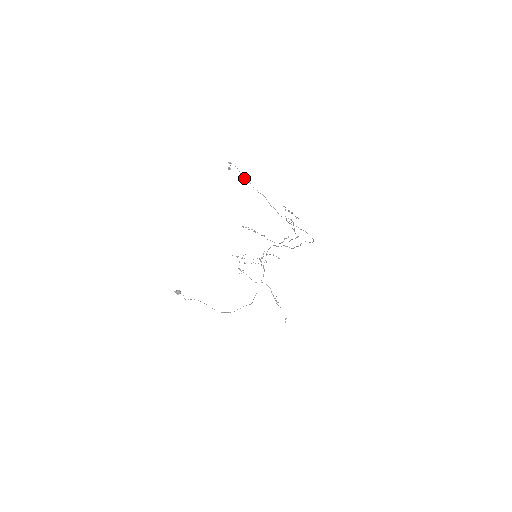
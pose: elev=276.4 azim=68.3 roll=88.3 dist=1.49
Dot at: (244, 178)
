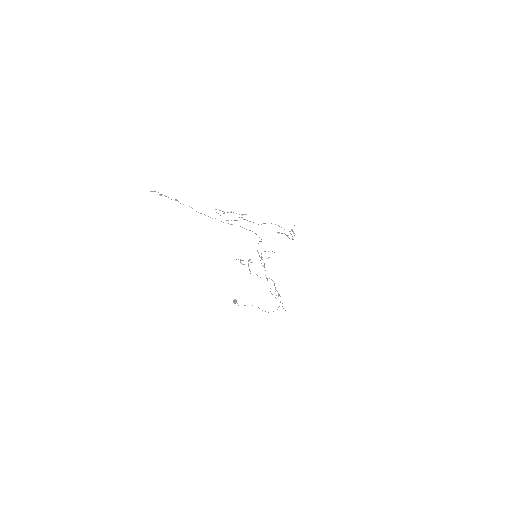
Dot at: occluded
